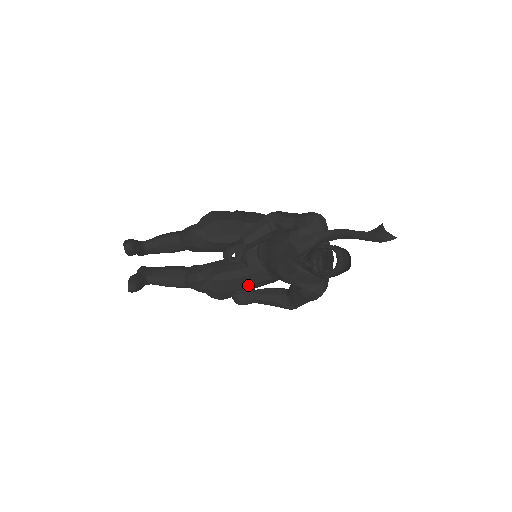
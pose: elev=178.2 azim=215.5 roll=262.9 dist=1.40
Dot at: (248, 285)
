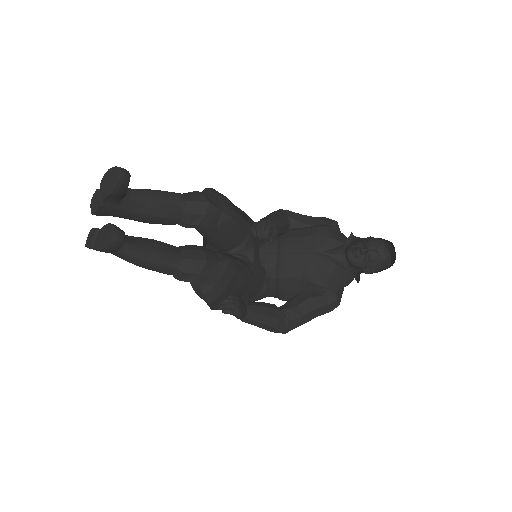
Dot at: (242, 292)
